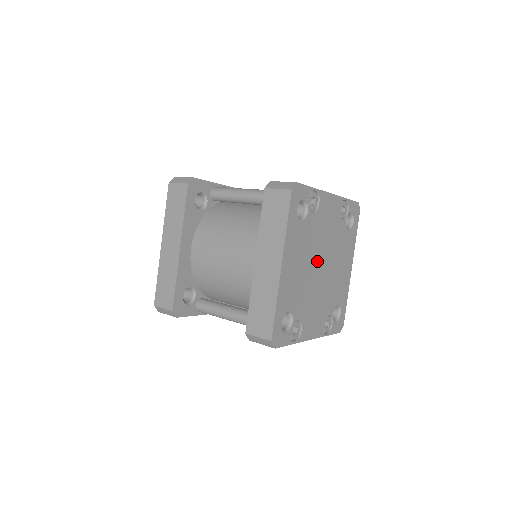
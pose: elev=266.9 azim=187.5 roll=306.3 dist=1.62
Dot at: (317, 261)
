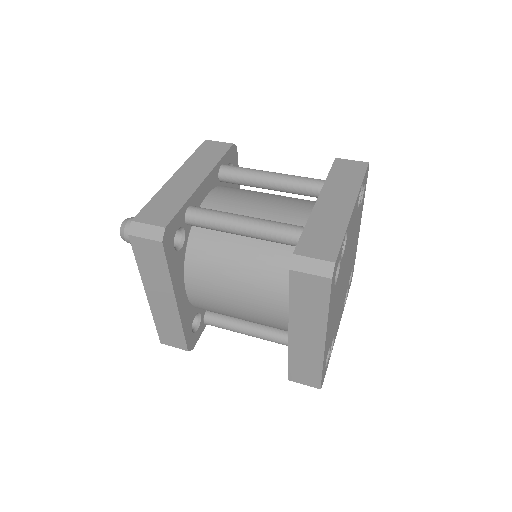
Dot at: (343, 279)
